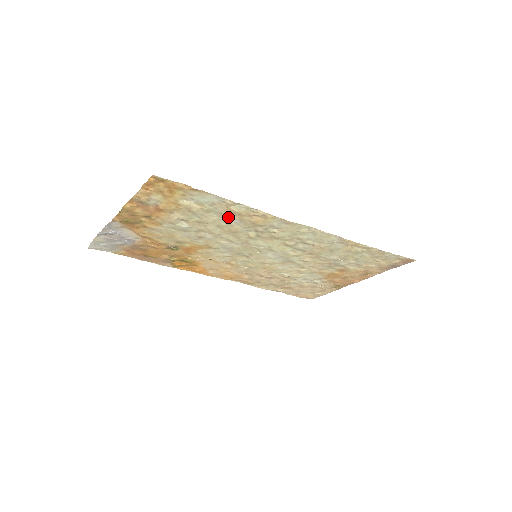
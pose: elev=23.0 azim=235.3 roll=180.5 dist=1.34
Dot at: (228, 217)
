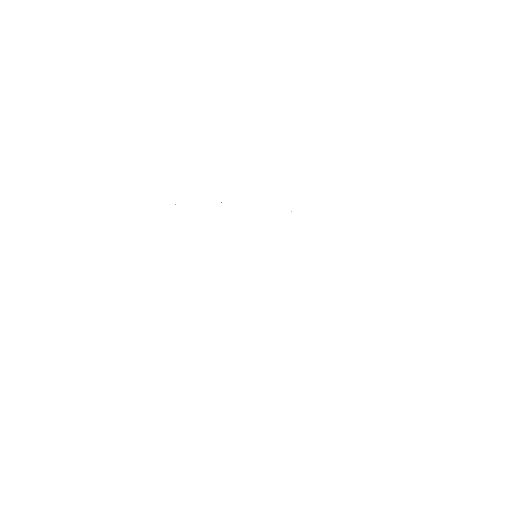
Dot at: occluded
